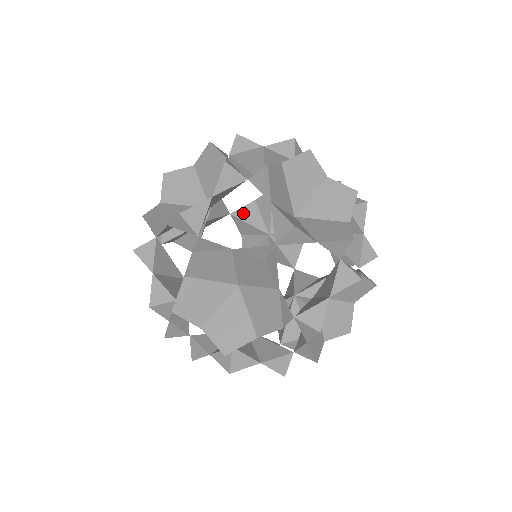
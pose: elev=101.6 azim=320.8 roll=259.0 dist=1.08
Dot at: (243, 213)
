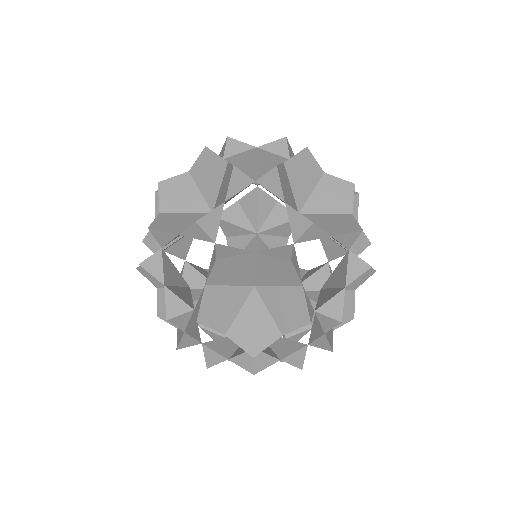
Dot at: occluded
